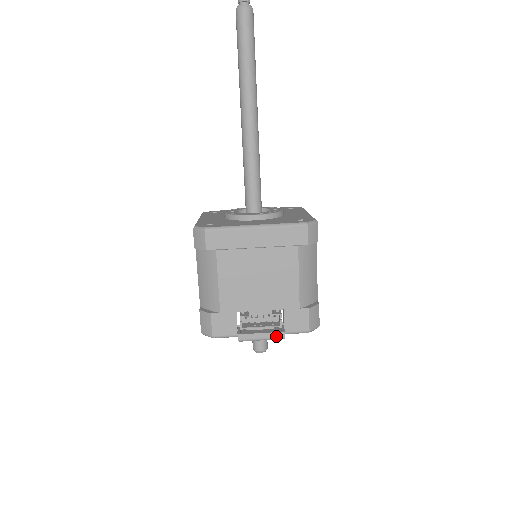
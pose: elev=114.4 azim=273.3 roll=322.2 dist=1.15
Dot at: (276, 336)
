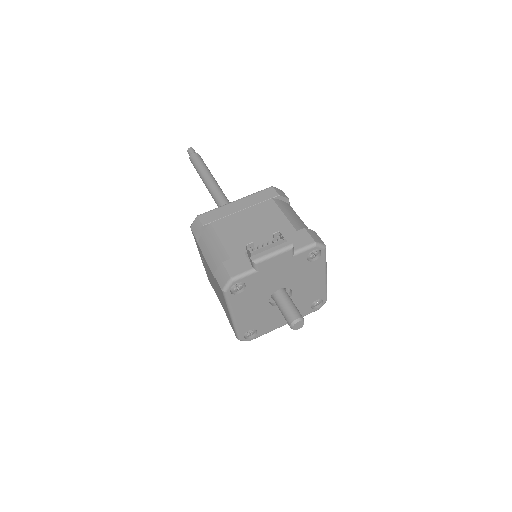
Dot at: (284, 246)
